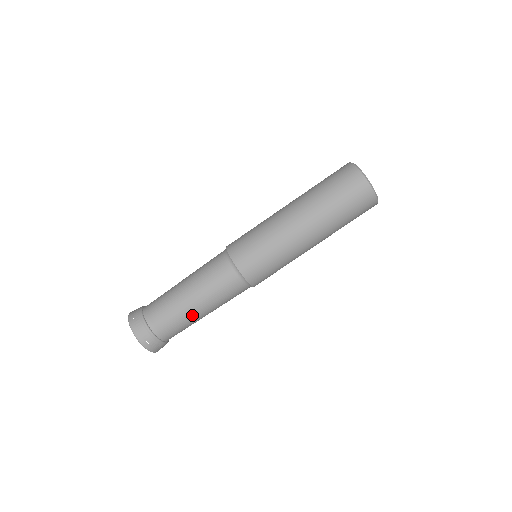
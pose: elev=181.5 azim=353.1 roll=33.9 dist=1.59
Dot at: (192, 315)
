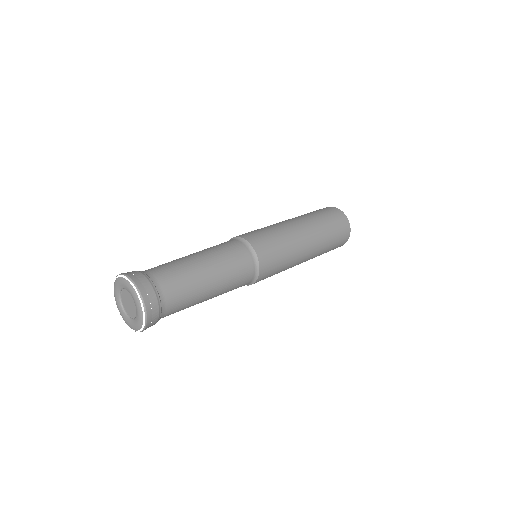
Dot at: (198, 303)
